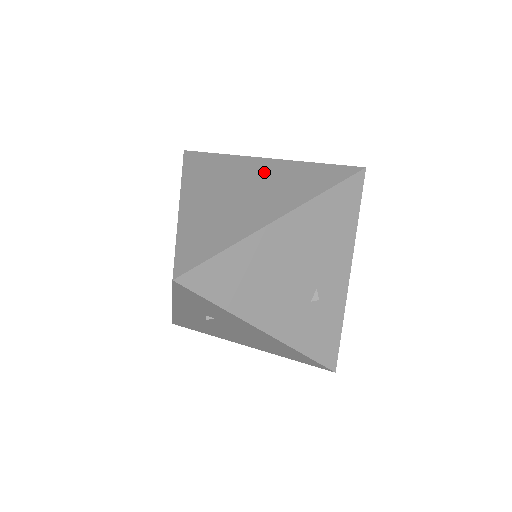
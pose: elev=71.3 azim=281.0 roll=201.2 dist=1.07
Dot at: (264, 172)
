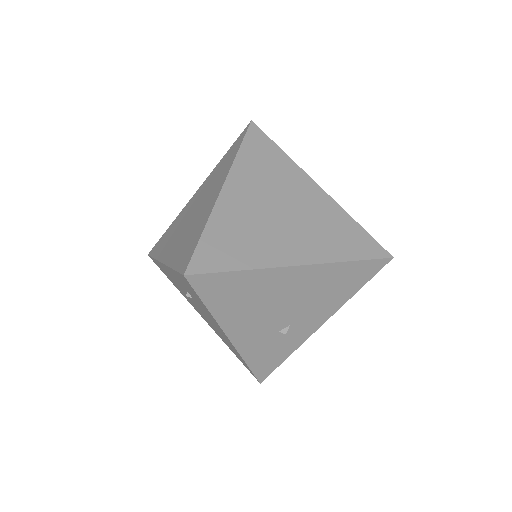
Dot at: (310, 202)
